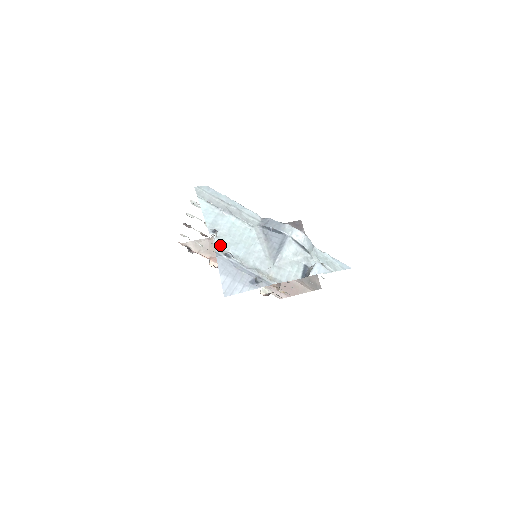
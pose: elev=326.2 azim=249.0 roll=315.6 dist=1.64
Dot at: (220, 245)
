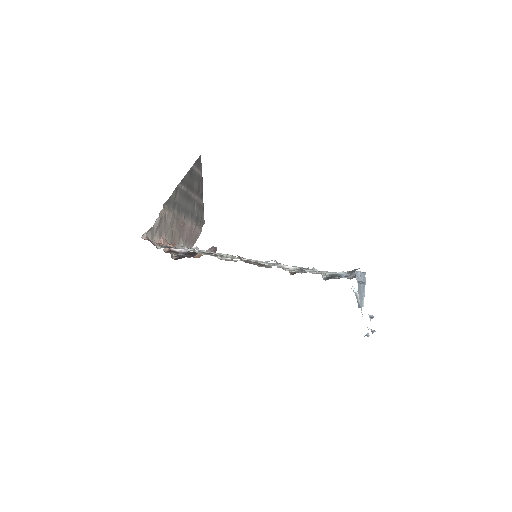
Dot at: occluded
